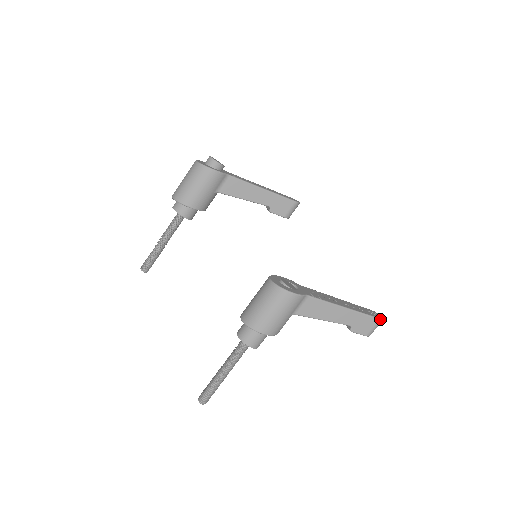
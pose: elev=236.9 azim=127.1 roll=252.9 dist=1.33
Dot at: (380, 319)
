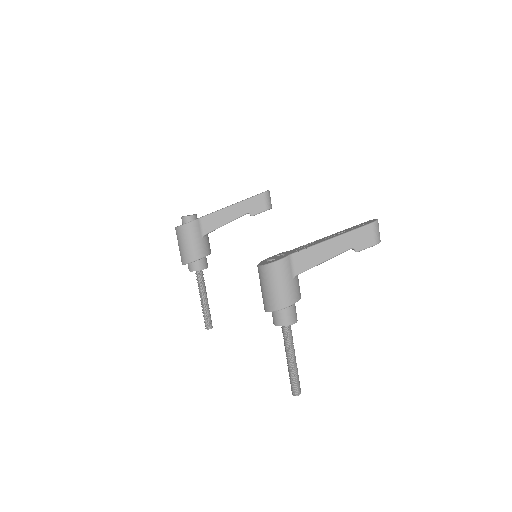
Dot at: (372, 223)
